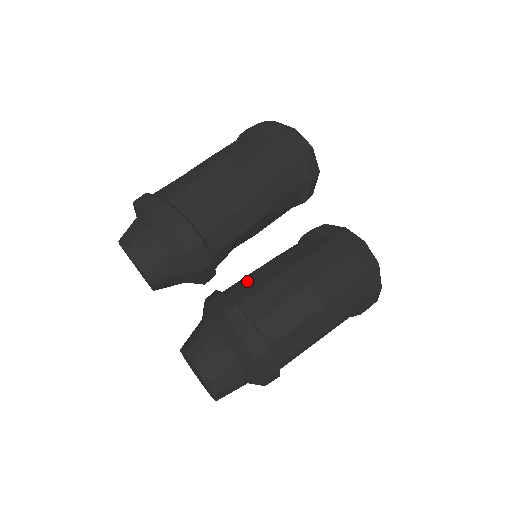
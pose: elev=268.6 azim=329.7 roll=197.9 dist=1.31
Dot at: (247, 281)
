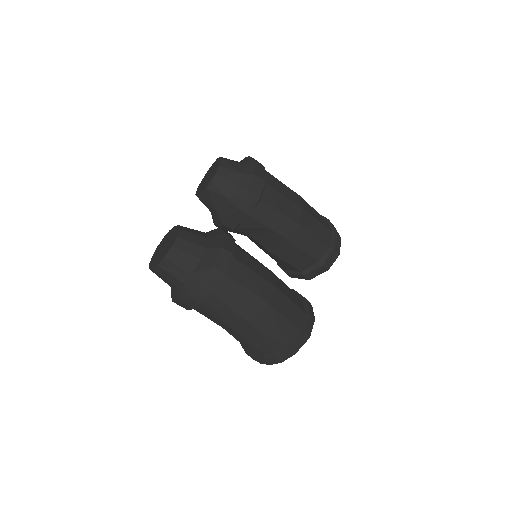
Dot at: occluded
